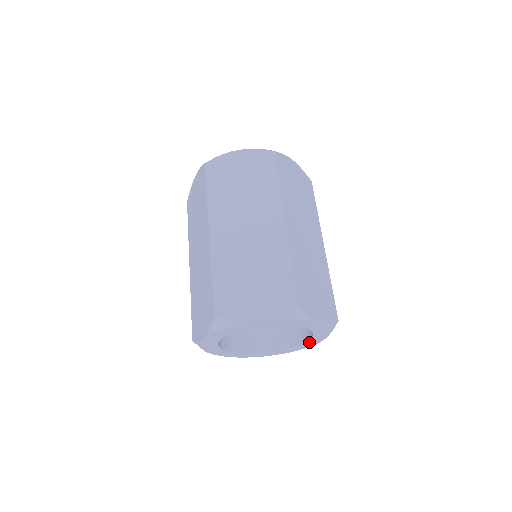
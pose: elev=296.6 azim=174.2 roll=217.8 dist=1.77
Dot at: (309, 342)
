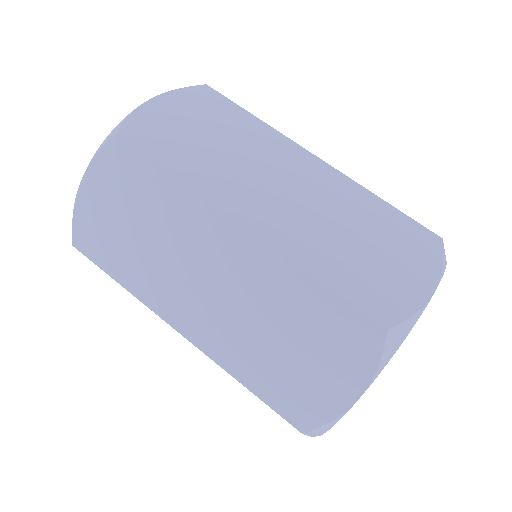
Dot at: occluded
